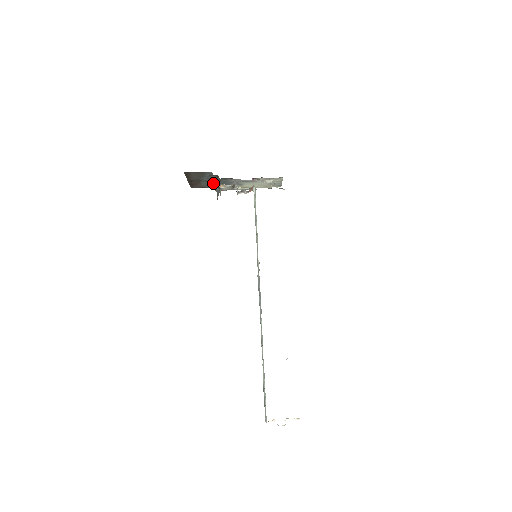
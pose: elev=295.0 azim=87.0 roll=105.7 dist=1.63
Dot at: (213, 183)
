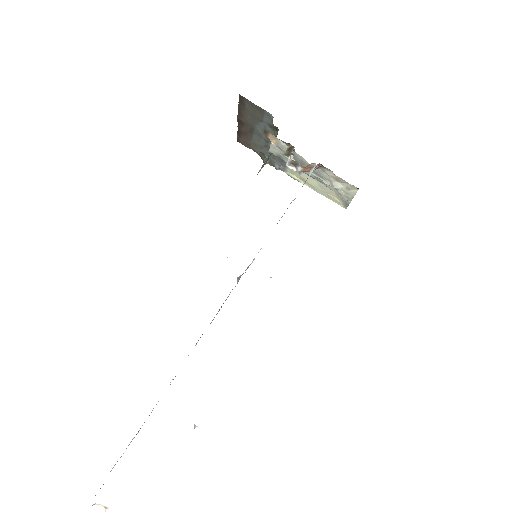
Dot at: (267, 146)
